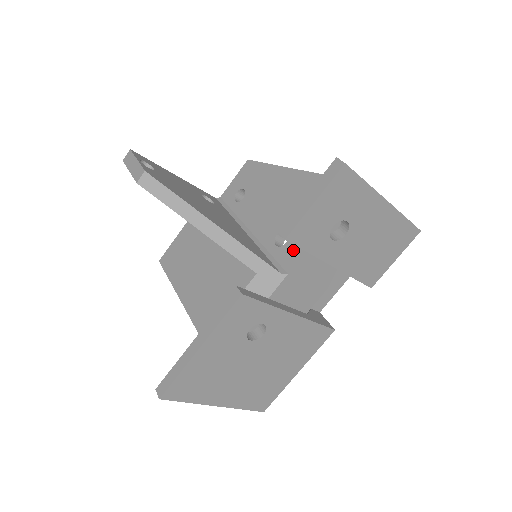
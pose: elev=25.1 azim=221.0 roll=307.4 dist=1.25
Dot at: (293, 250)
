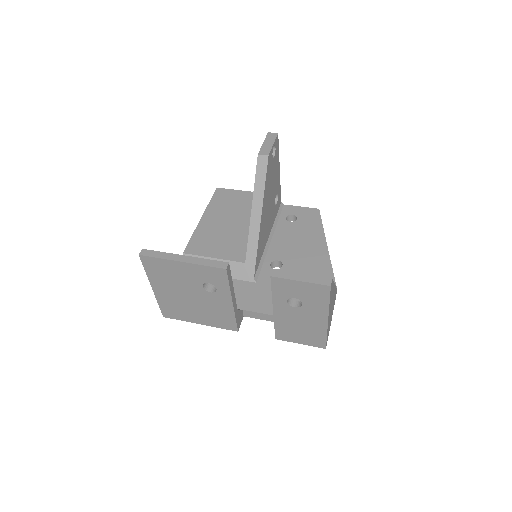
Dot at: occluded
